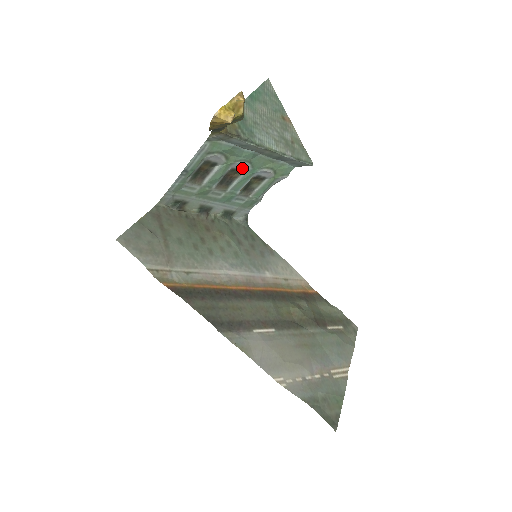
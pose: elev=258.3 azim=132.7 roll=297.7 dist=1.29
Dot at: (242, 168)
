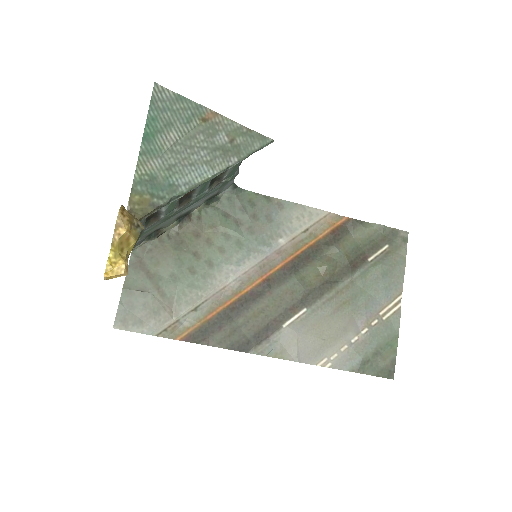
Dot at: occluded
